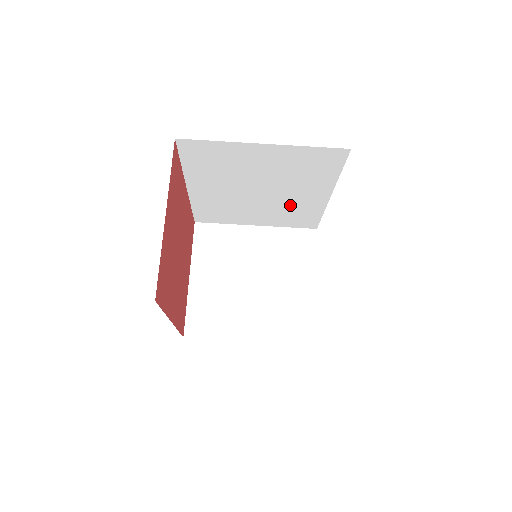
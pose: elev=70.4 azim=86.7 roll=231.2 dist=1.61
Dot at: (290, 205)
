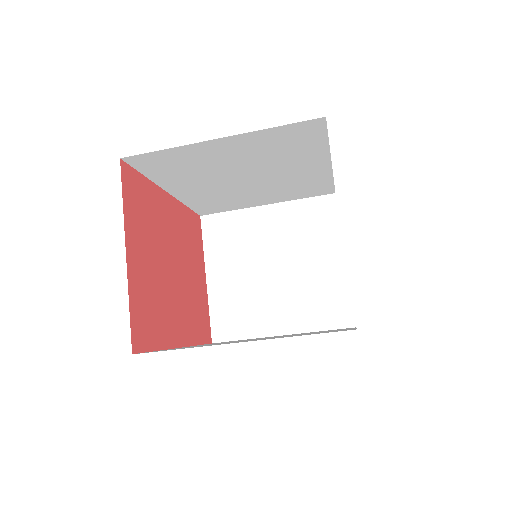
Dot at: (290, 181)
